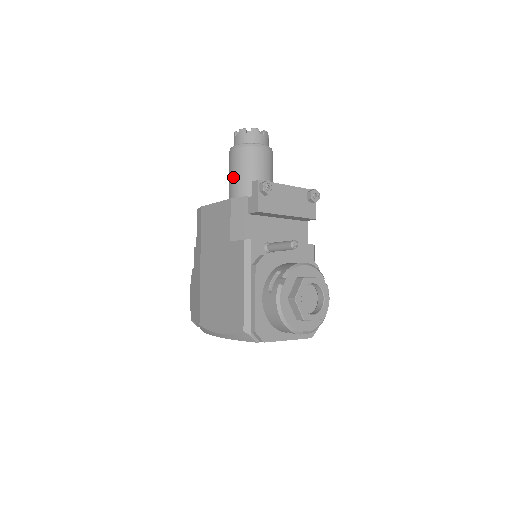
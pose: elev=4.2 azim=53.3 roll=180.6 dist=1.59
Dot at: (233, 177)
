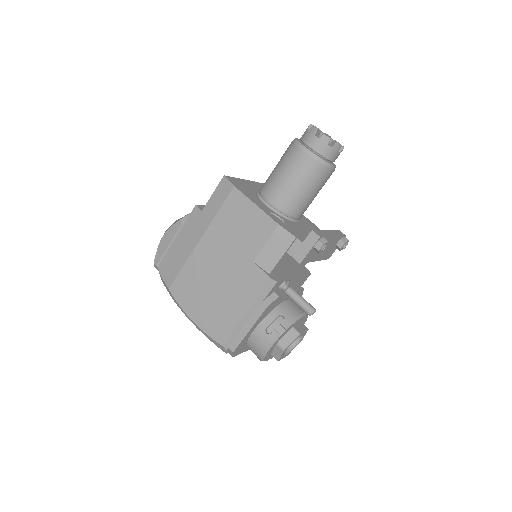
Dot at: (286, 181)
